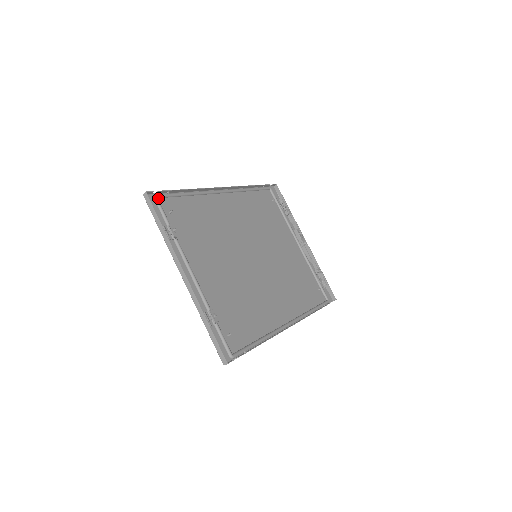
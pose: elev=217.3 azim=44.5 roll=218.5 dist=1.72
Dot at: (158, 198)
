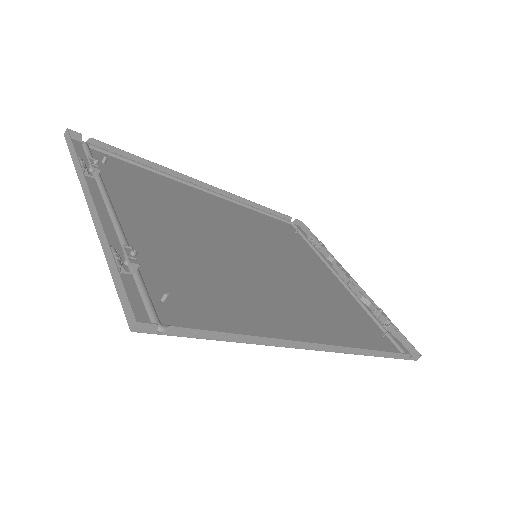
Dot at: (90, 148)
